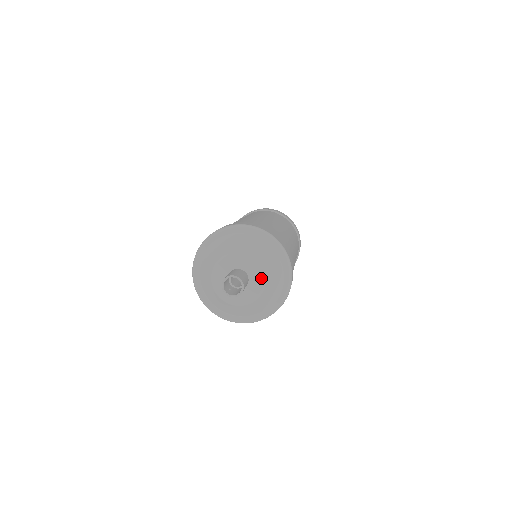
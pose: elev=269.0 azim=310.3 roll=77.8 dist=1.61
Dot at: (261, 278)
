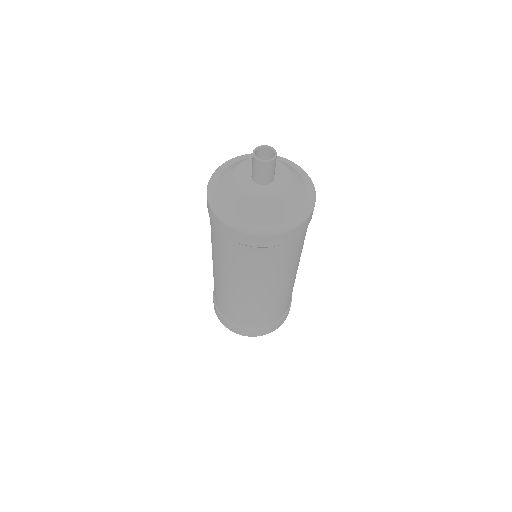
Dot at: (280, 191)
